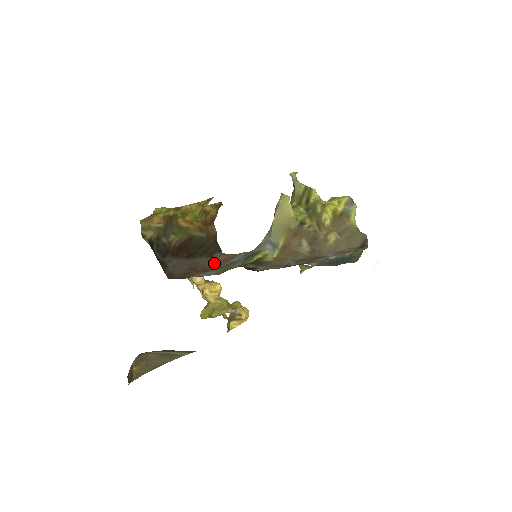
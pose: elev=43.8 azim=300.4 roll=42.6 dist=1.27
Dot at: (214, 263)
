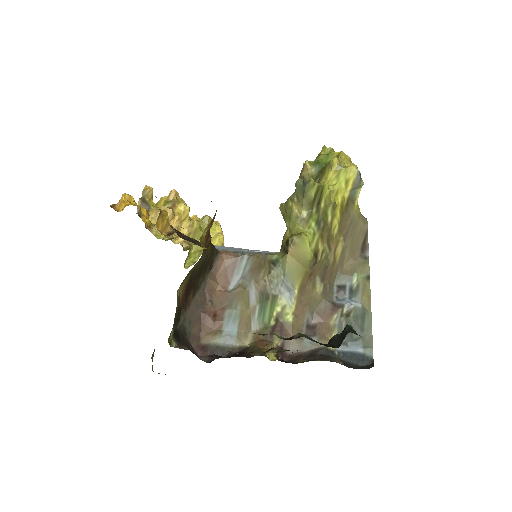
Dot at: (217, 280)
